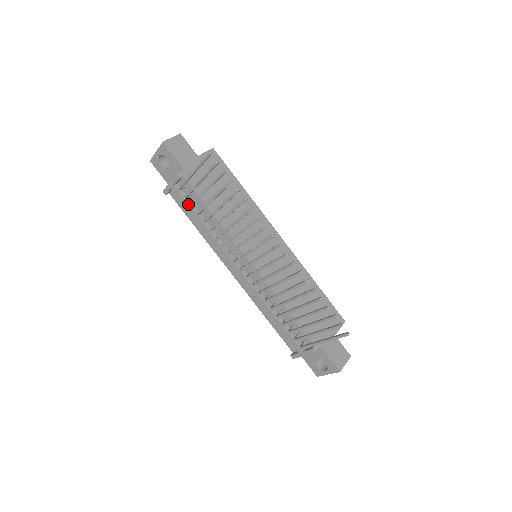
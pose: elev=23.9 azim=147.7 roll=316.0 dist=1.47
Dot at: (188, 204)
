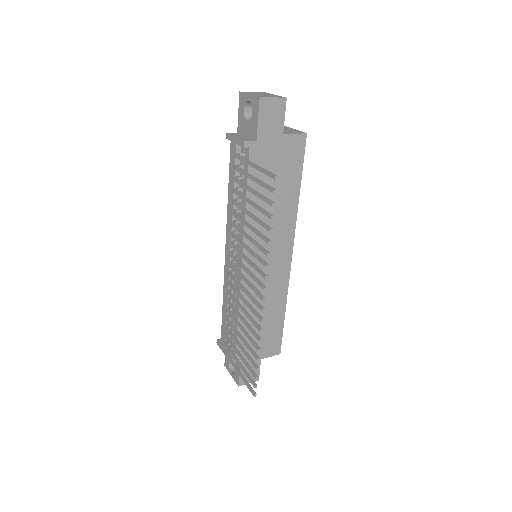
Dot at: (235, 171)
